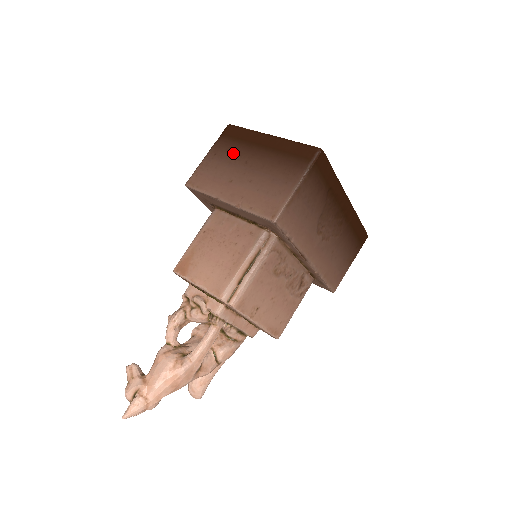
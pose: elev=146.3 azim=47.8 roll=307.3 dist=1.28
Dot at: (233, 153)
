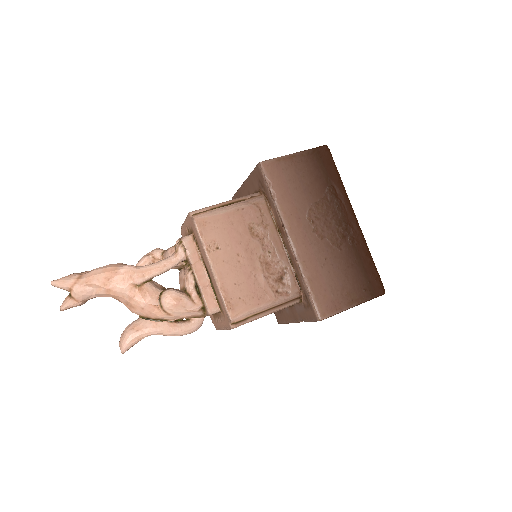
Dot at: occluded
